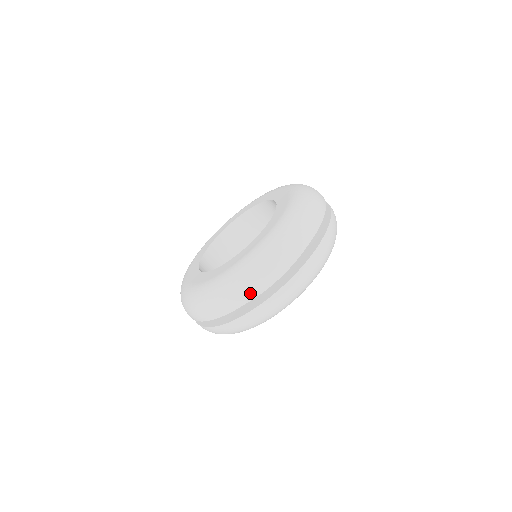
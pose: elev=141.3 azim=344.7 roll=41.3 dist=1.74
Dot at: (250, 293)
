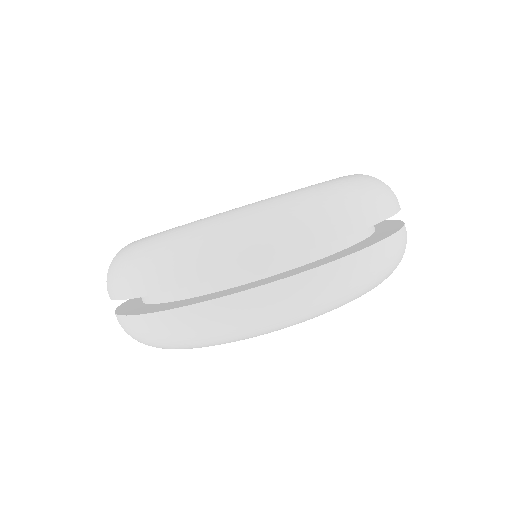
Dot at: (141, 285)
